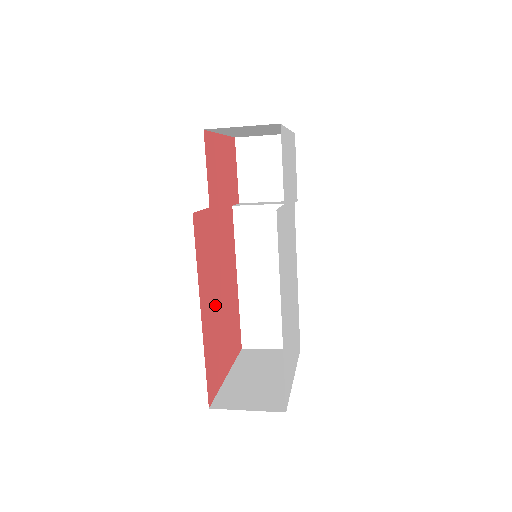
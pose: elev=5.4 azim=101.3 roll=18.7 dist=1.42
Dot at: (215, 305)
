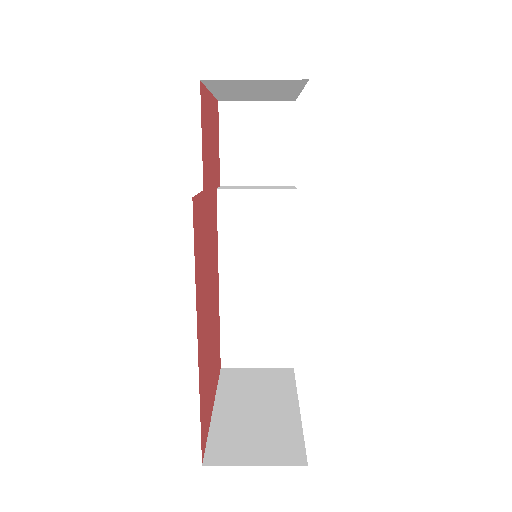
Dot at: (206, 322)
